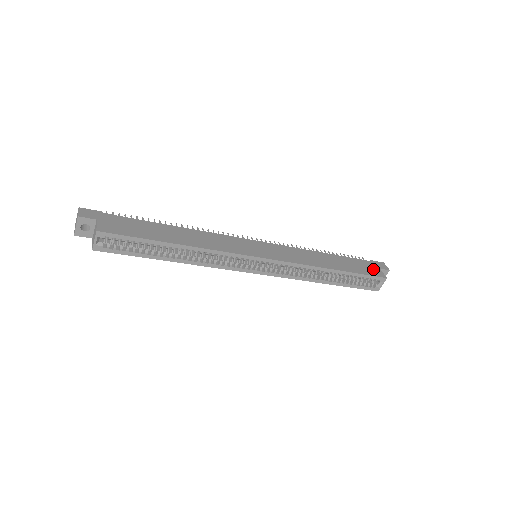
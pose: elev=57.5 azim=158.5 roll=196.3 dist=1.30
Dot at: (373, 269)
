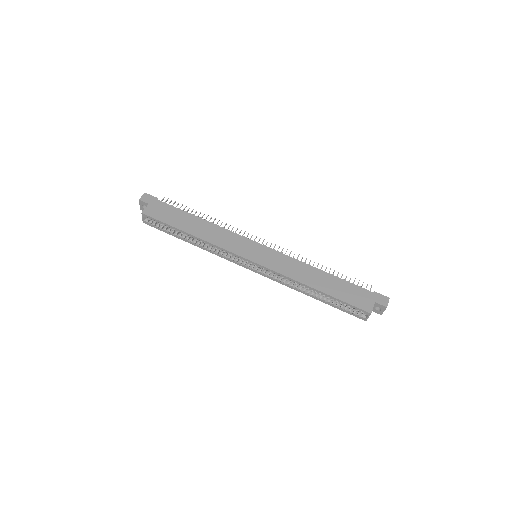
Dot at: (364, 300)
